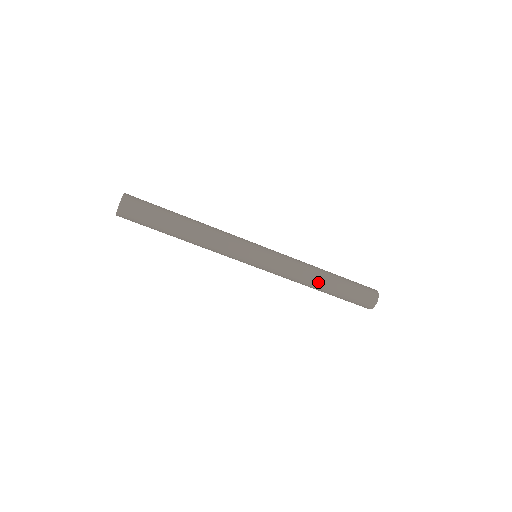
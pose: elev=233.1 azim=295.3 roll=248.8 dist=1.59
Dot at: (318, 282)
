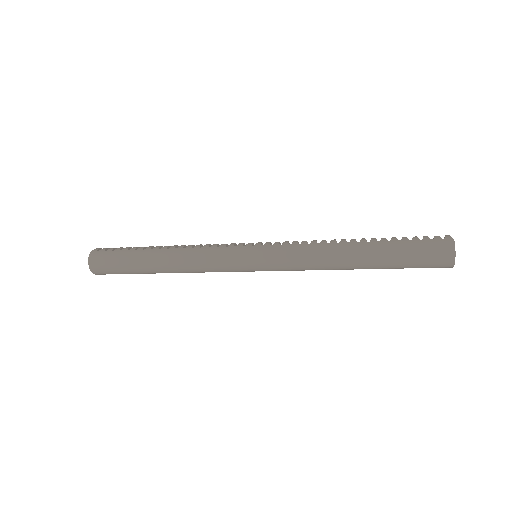
Dot at: occluded
